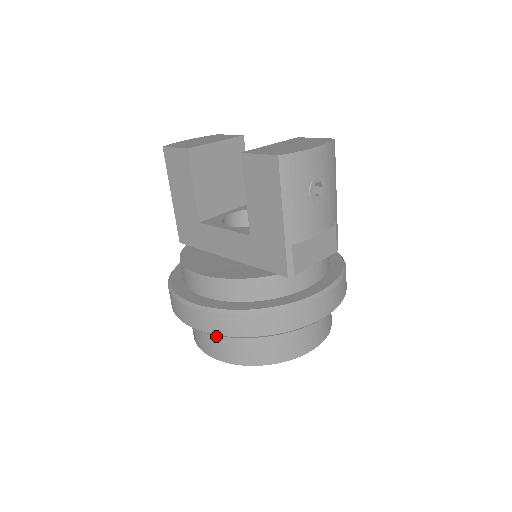
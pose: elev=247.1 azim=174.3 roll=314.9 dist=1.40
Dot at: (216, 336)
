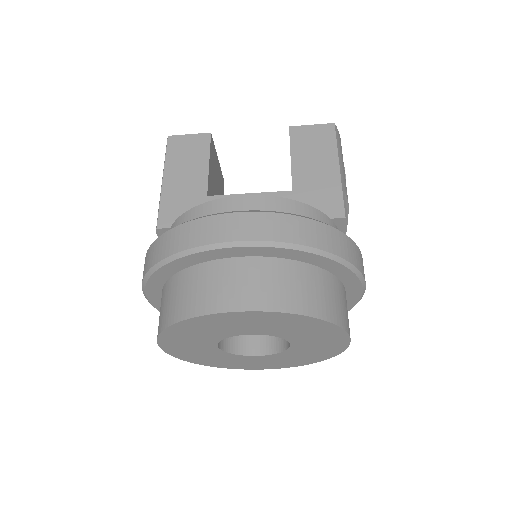
Dot at: (263, 271)
